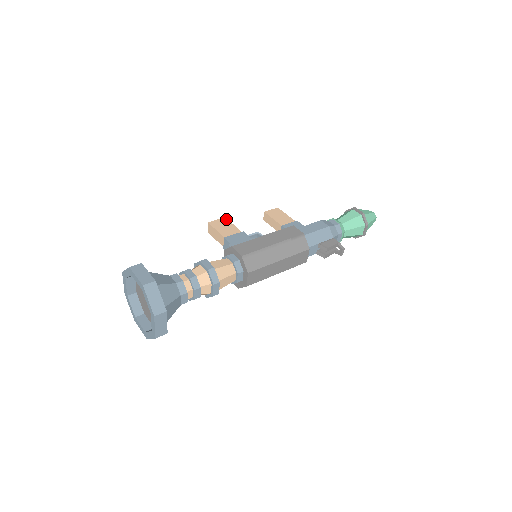
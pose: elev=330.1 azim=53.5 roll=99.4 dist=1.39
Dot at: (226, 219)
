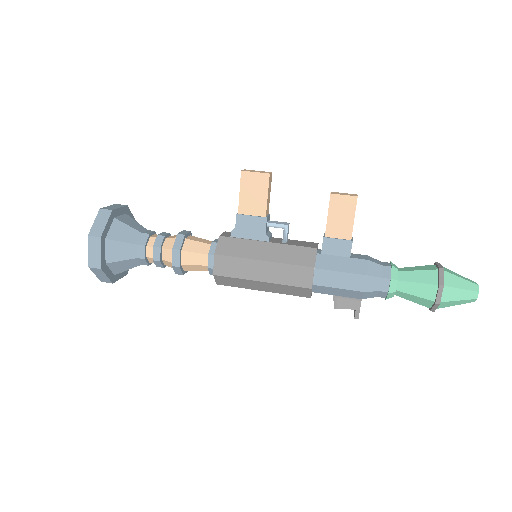
Dot at: (267, 179)
